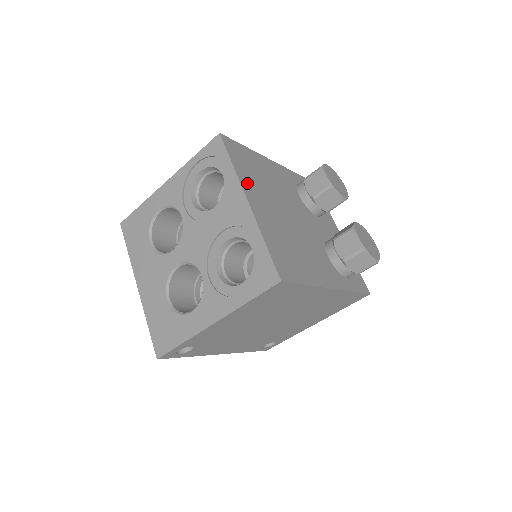
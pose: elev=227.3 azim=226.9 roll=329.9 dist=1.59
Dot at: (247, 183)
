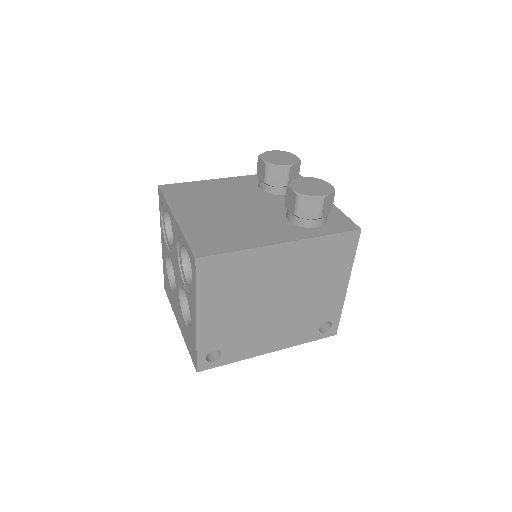
Dot at: (180, 206)
